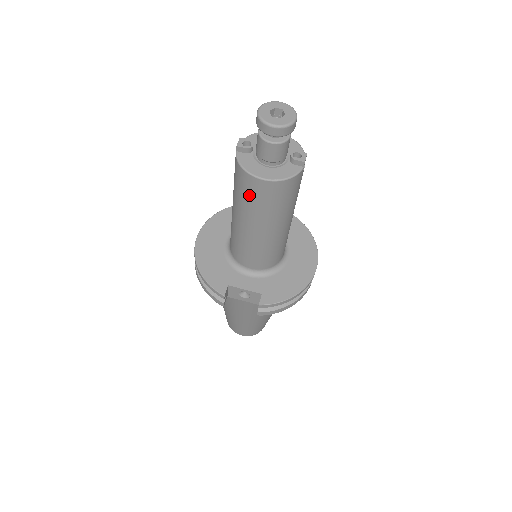
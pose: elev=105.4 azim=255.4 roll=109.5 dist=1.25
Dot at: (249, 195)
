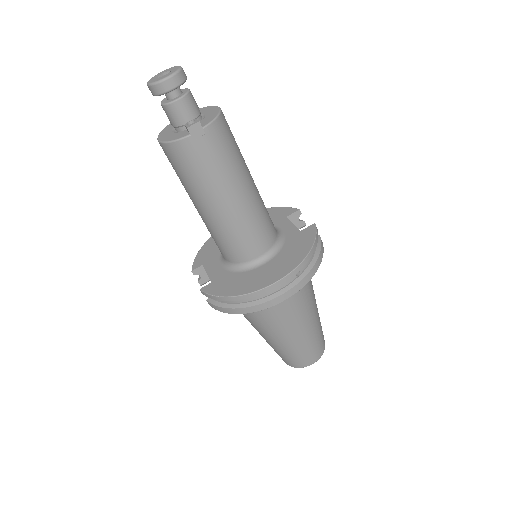
Dot at: occluded
